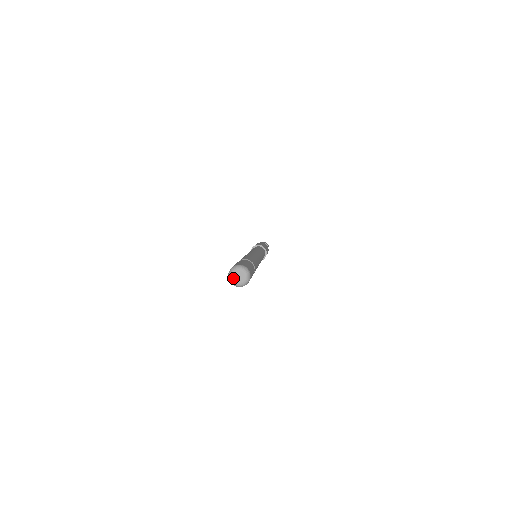
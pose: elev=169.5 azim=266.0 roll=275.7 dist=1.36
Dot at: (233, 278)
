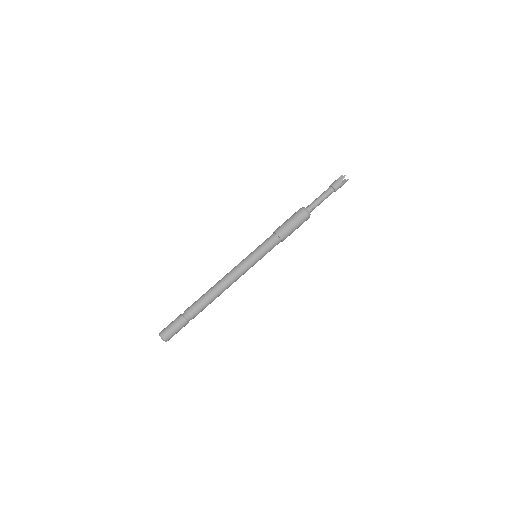
Dot at: occluded
